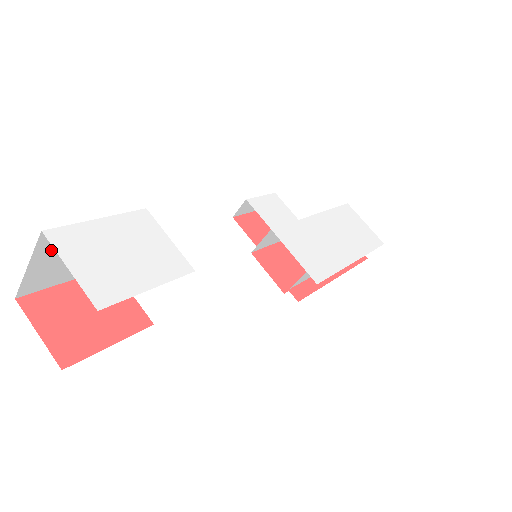
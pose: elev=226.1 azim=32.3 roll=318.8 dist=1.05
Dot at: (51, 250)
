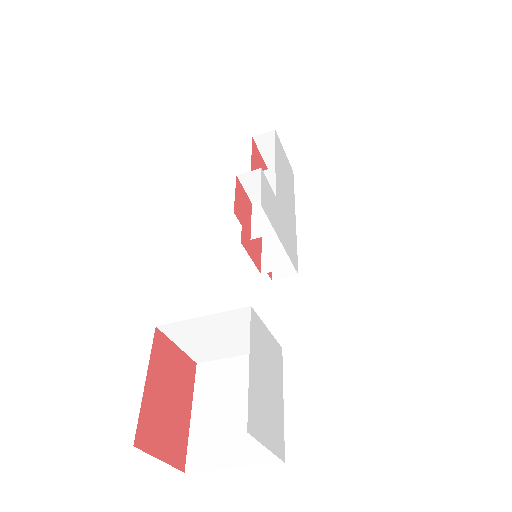
Dot at: occluded
